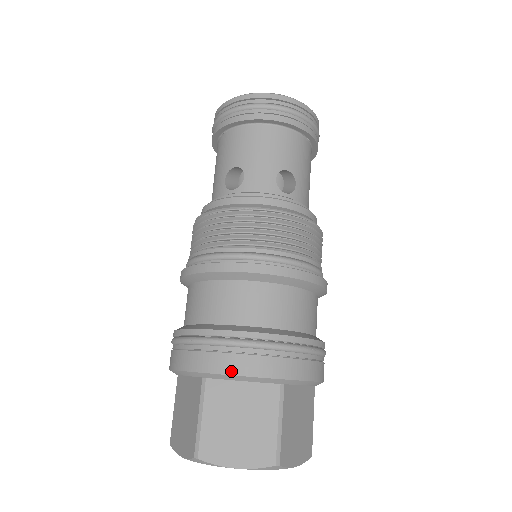
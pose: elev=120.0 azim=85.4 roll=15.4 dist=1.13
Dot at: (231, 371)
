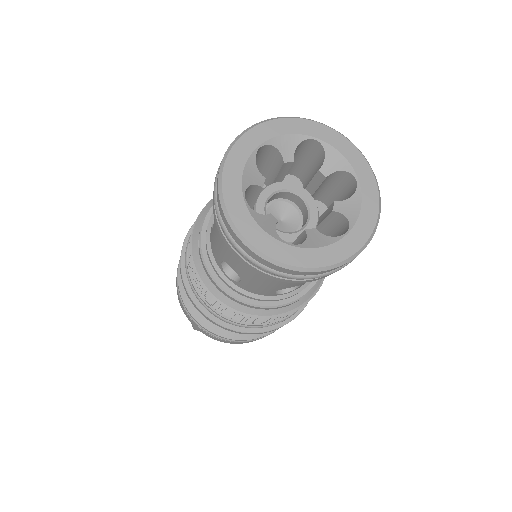
Dot at: occluded
